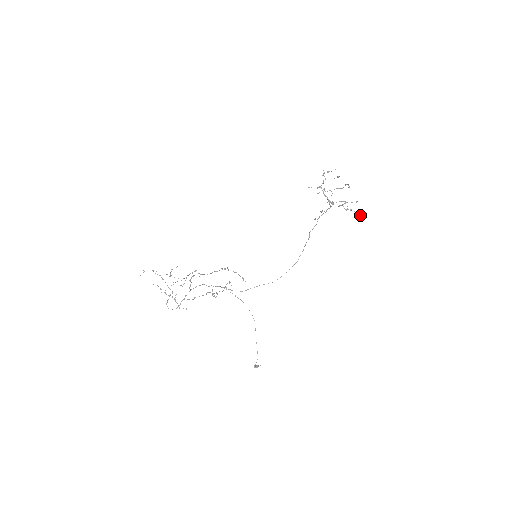
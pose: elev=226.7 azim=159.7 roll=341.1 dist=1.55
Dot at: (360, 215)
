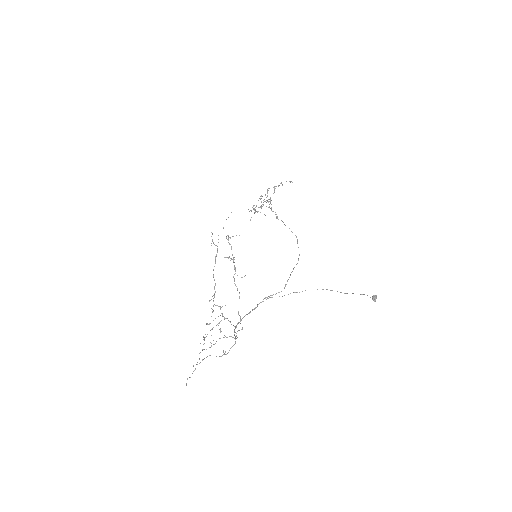
Dot at: occluded
